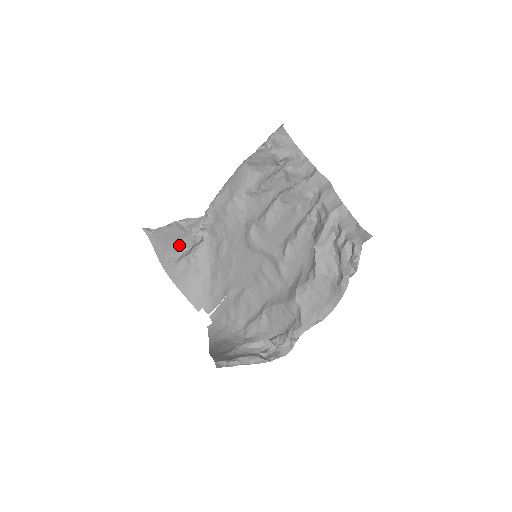
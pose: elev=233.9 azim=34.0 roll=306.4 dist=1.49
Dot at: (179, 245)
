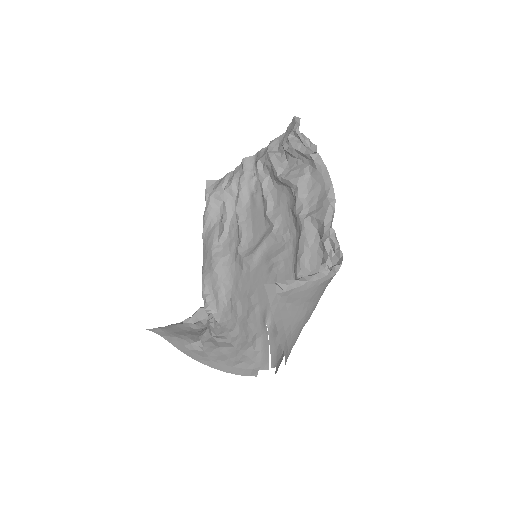
Dot at: (195, 334)
